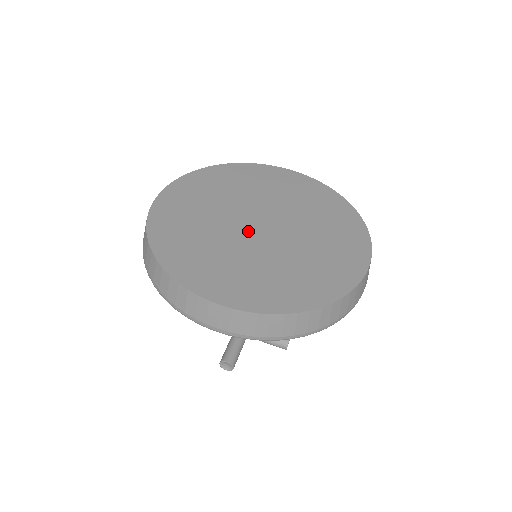
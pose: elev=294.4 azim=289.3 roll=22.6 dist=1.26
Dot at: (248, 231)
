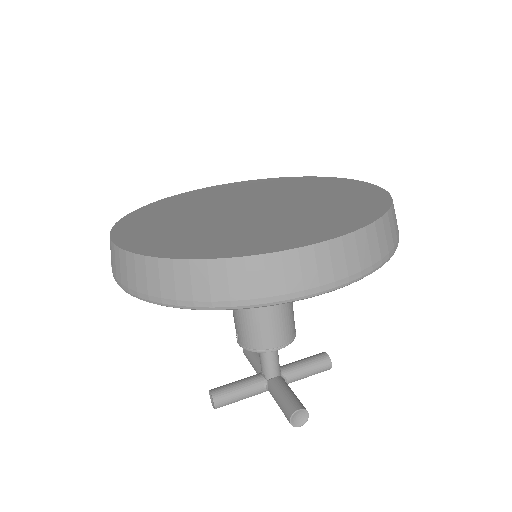
Dot at: (245, 213)
